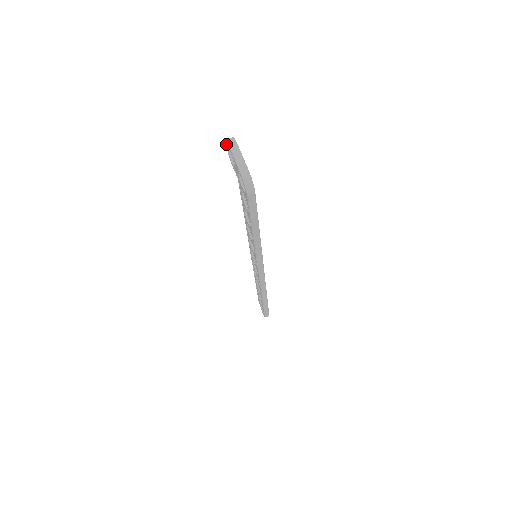
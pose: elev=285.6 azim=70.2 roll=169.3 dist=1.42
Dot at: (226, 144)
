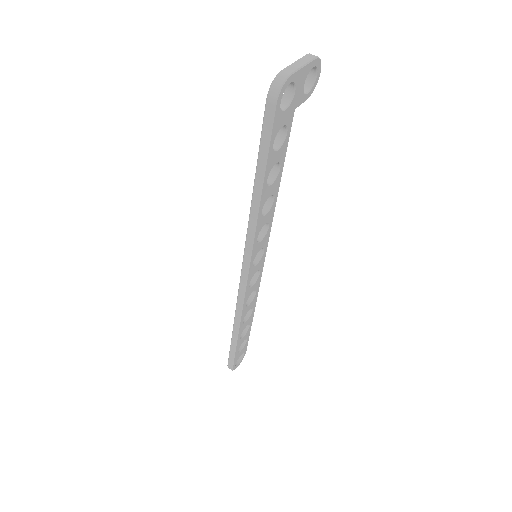
Dot at: occluded
